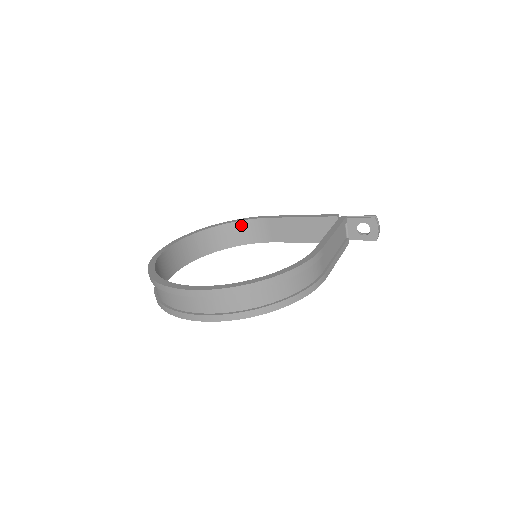
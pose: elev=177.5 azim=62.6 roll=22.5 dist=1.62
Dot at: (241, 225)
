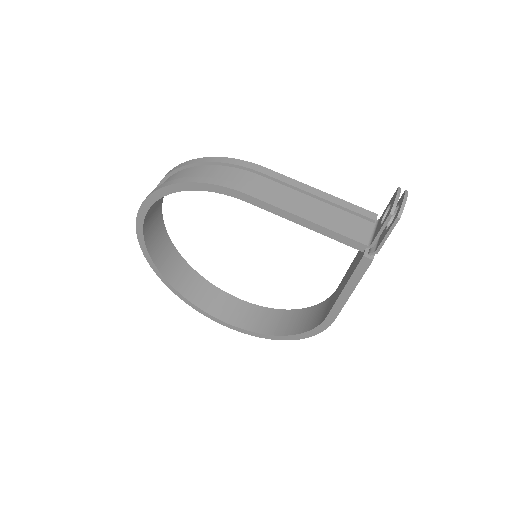
Dot at: (316, 309)
